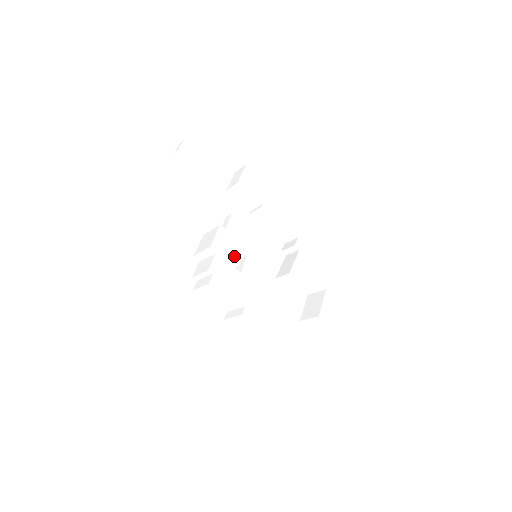
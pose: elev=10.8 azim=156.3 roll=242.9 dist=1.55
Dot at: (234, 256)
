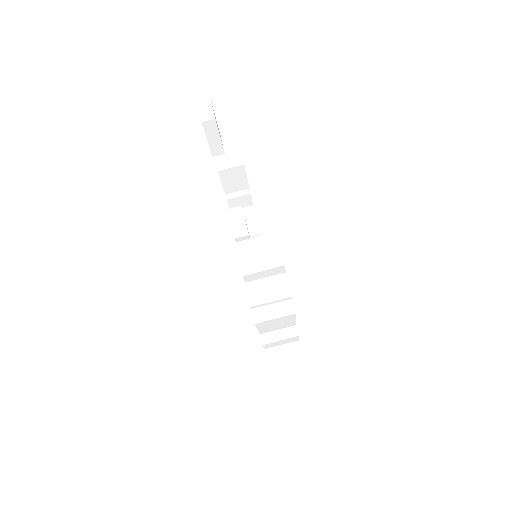
Dot at: occluded
